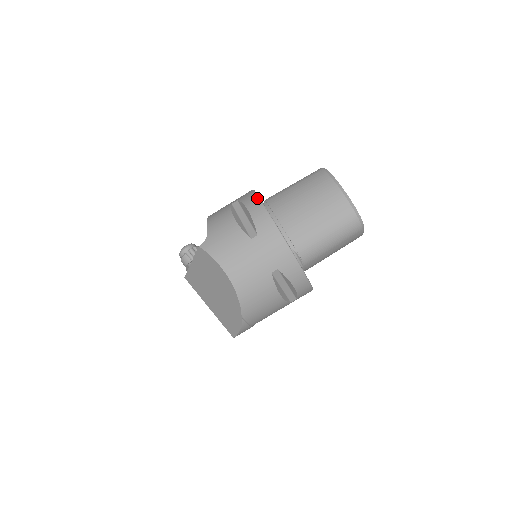
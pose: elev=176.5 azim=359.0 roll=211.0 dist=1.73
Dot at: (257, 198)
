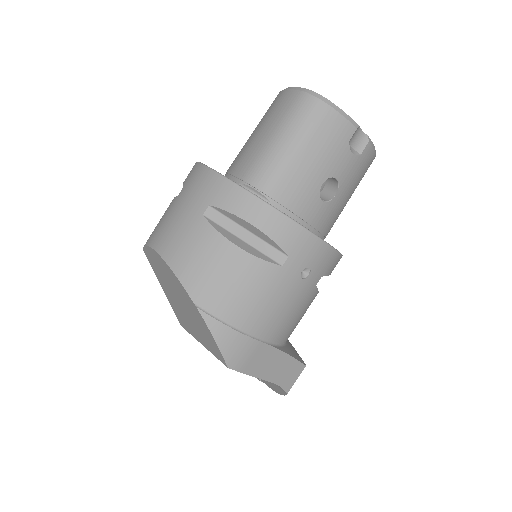
Dot at: occluded
